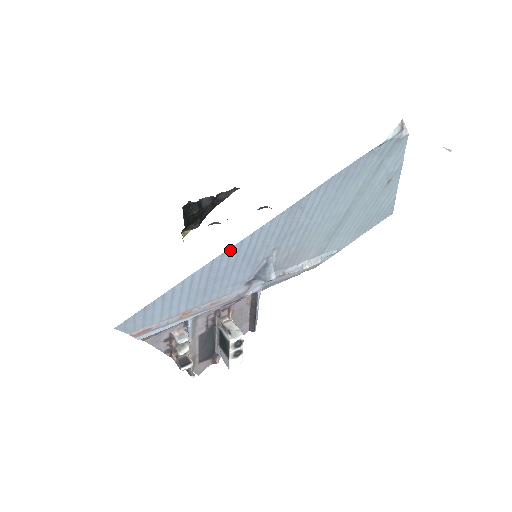
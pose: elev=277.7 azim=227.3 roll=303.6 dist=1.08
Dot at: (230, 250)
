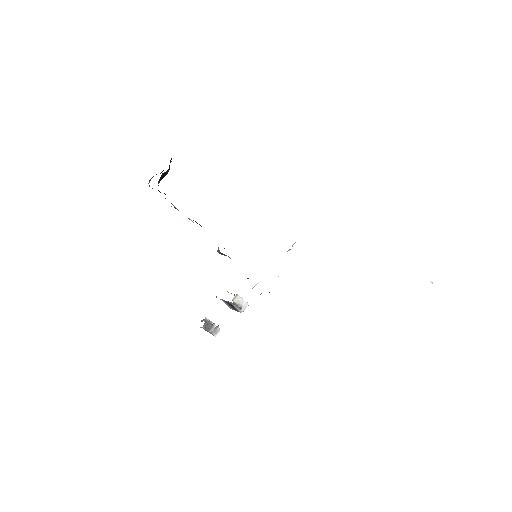
Dot at: occluded
